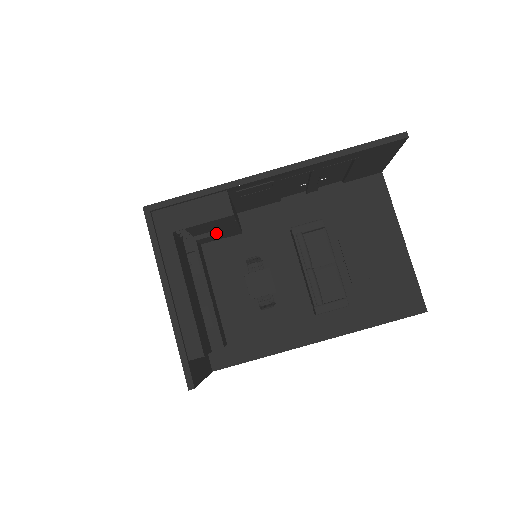
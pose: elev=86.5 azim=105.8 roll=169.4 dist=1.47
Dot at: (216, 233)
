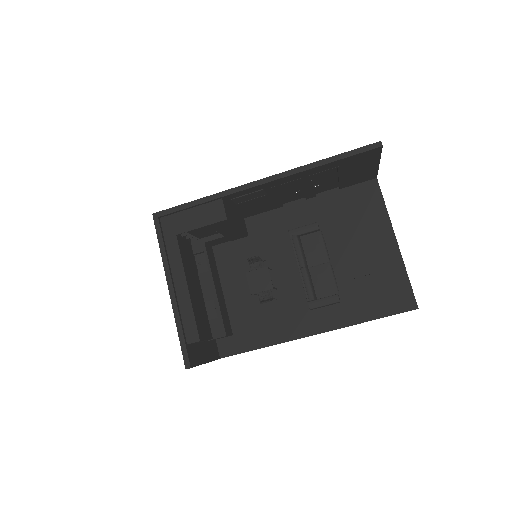
Dot at: (222, 236)
